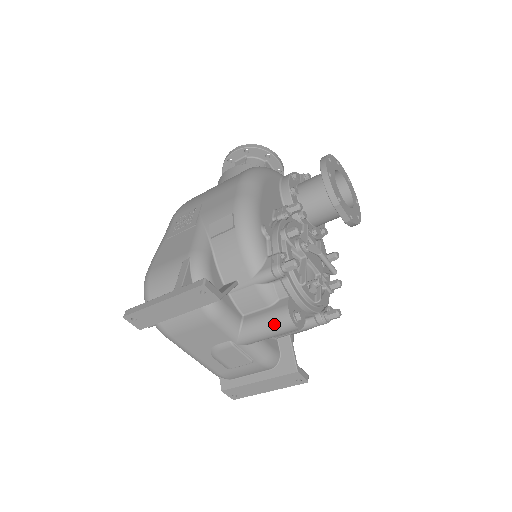
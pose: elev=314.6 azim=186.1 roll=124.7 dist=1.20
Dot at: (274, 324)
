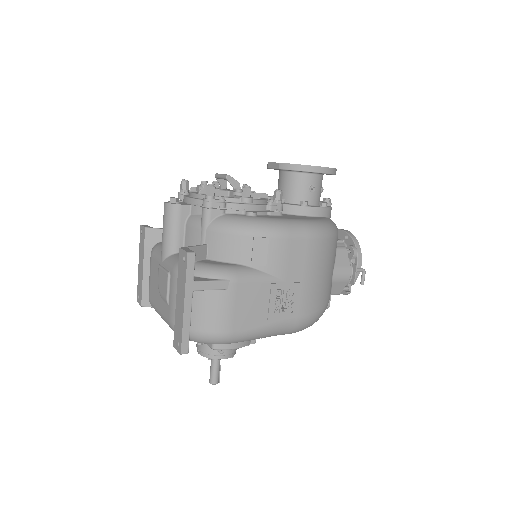
Dot at: occluded
